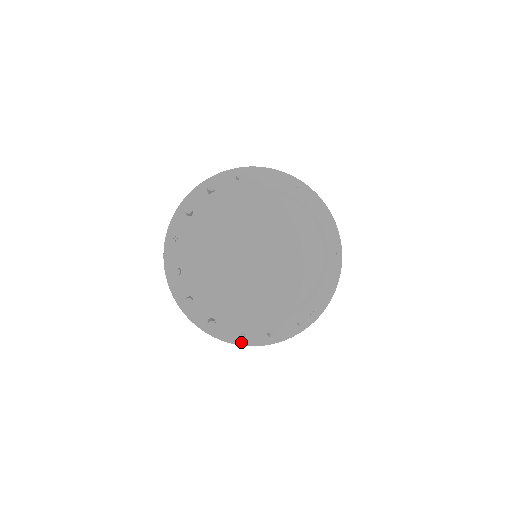
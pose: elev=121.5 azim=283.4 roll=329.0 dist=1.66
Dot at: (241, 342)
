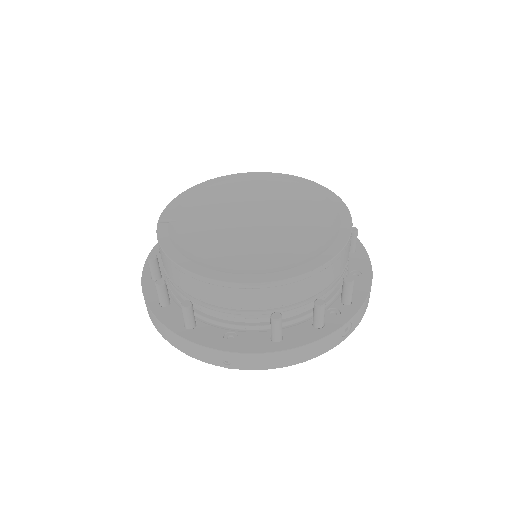
Dot at: (231, 348)
